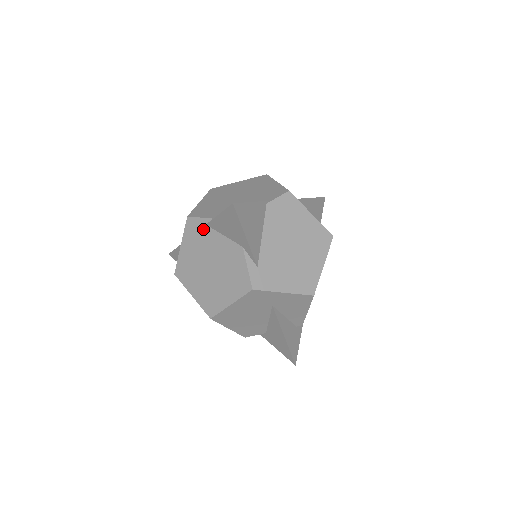
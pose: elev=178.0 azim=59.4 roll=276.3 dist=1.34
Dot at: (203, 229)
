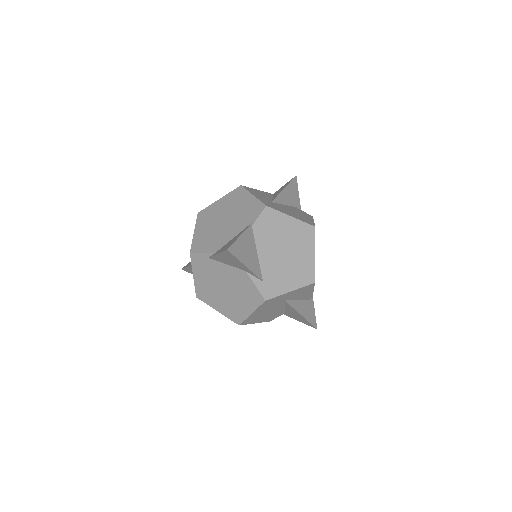
Dot at: (207, 261)
